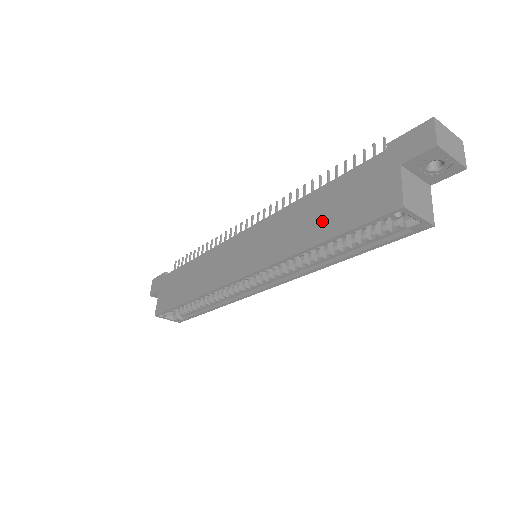
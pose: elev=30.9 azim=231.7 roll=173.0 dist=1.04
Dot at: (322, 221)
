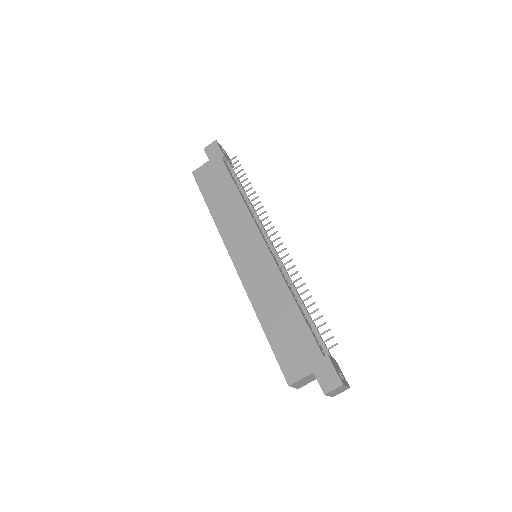
Dot at: (277, 324)
